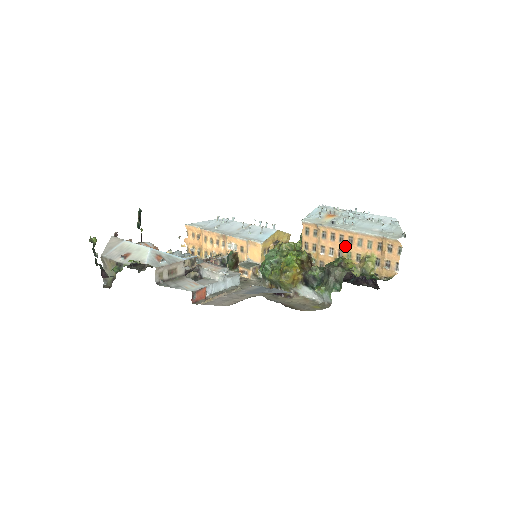
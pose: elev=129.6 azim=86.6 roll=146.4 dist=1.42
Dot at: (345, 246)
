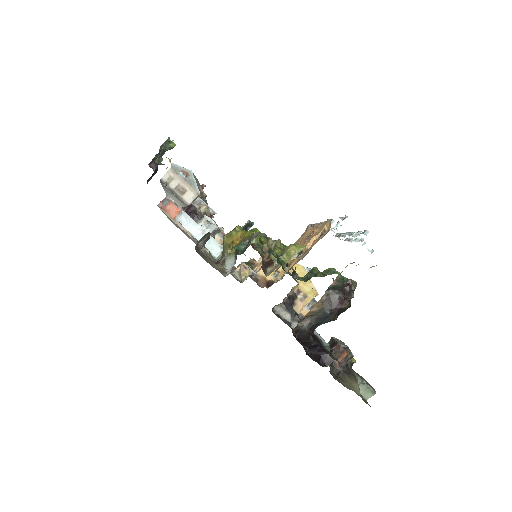
Dot at: (303, 243)
